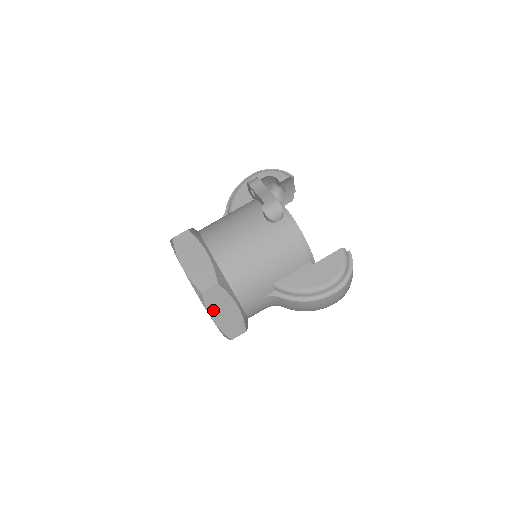
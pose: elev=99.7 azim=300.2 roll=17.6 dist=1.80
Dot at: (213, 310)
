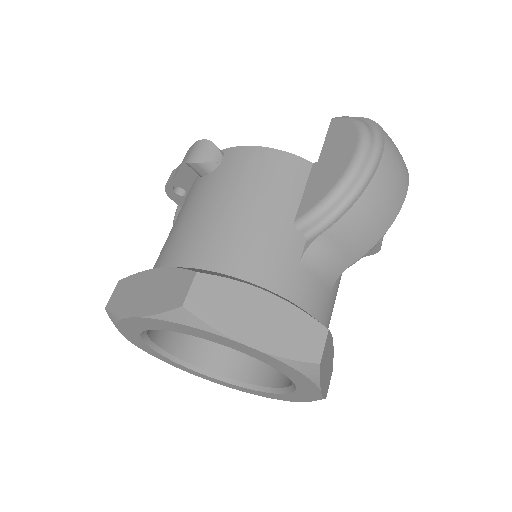
Dot at: (232, 327)
